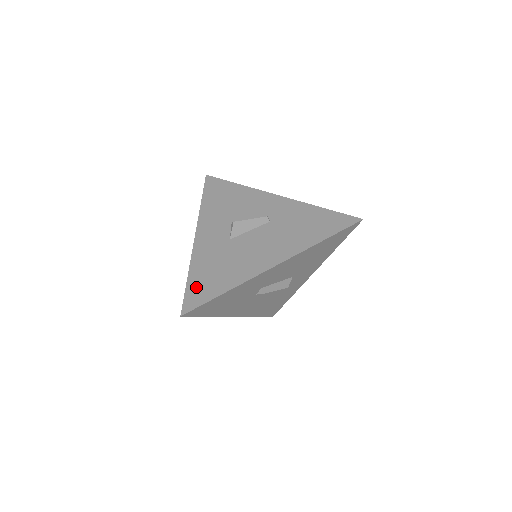
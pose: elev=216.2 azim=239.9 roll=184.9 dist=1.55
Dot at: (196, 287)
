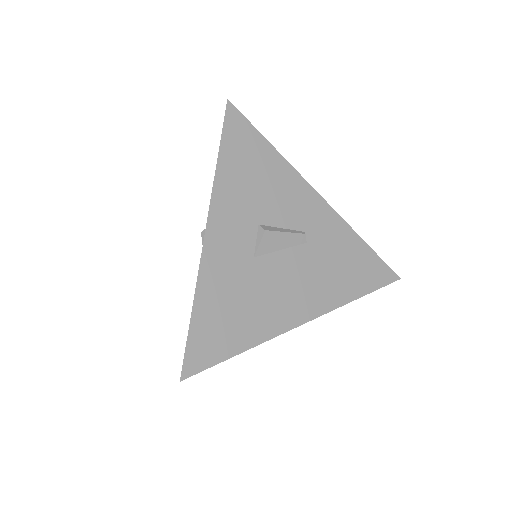
Dot at: (204, 334)
